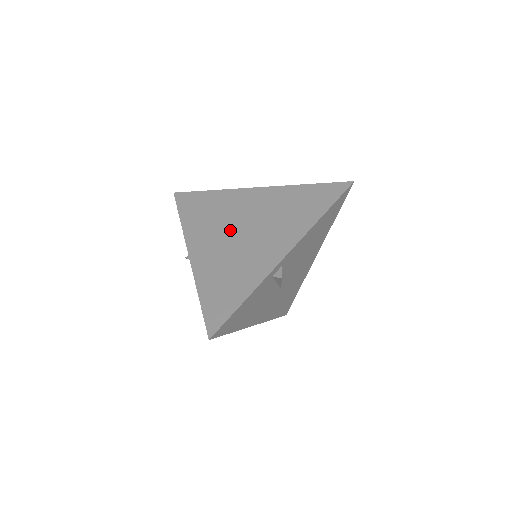
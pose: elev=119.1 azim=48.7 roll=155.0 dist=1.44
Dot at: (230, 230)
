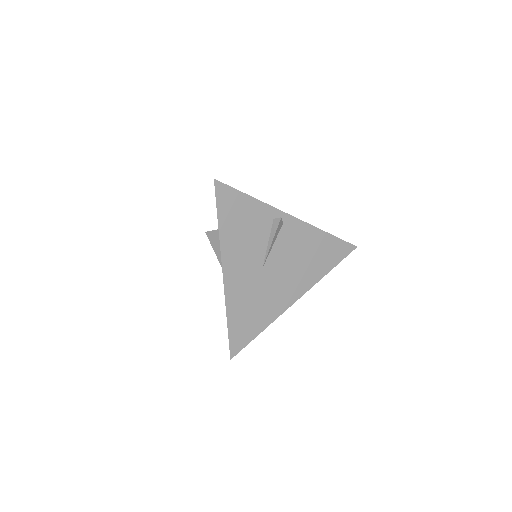
Dot at: occluded
